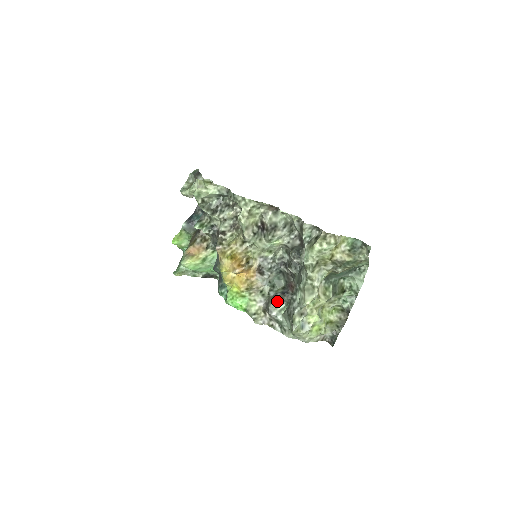
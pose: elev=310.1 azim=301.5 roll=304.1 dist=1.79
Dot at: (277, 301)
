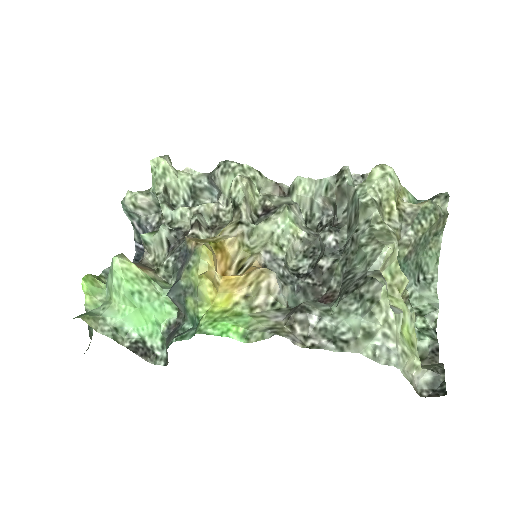
Dot at: (313, 301)
